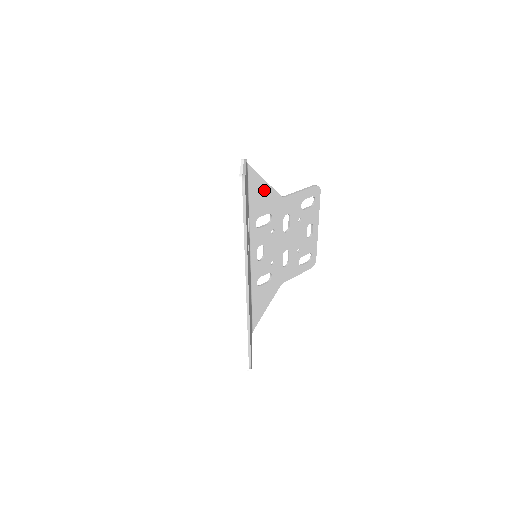
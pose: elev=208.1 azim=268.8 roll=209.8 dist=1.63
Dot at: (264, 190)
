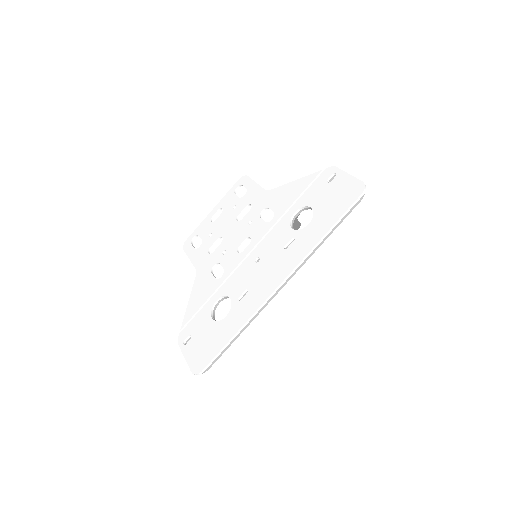
Dot at: occluded
